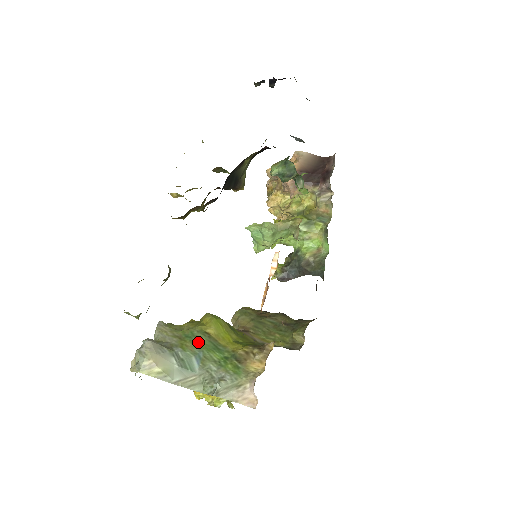
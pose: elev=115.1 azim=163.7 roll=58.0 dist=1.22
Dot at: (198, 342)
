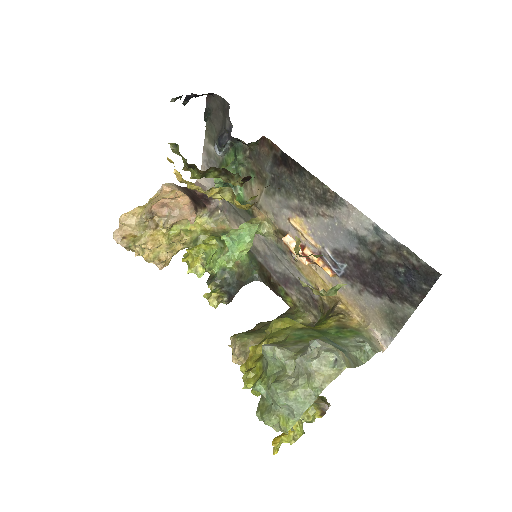
Dot at: (312, 335)
